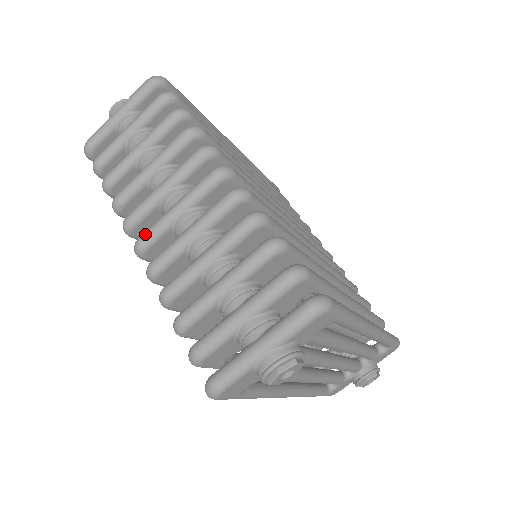
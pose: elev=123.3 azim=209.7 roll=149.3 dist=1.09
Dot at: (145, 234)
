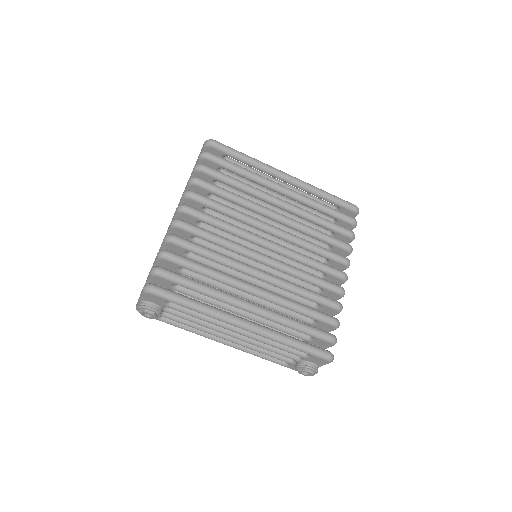
Dot at: occluded
